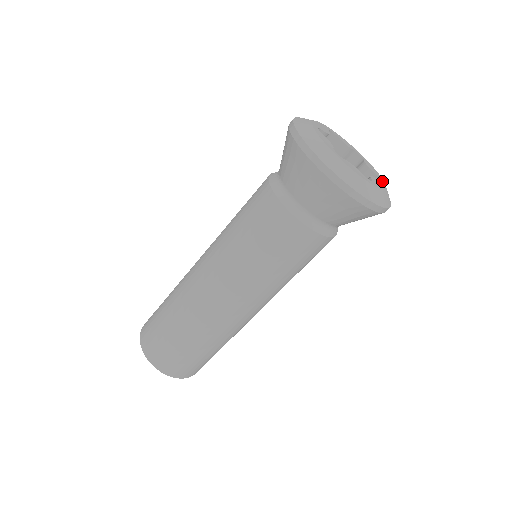
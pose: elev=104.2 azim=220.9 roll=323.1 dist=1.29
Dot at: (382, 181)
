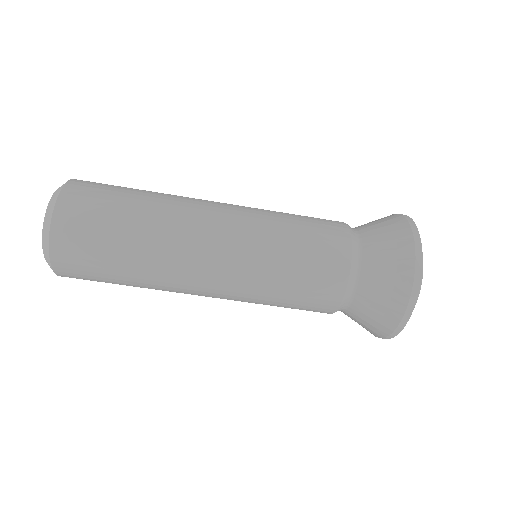
Dot at: occluded
